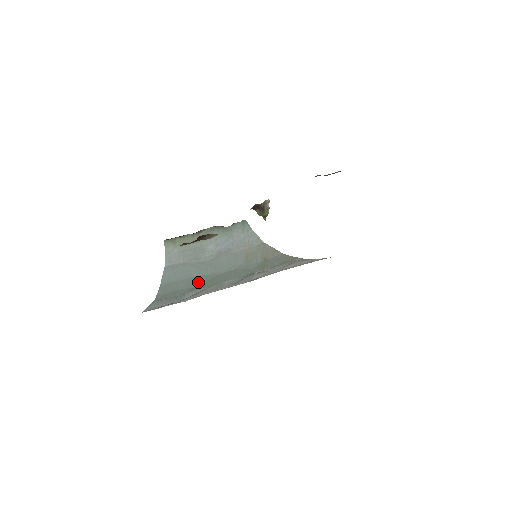
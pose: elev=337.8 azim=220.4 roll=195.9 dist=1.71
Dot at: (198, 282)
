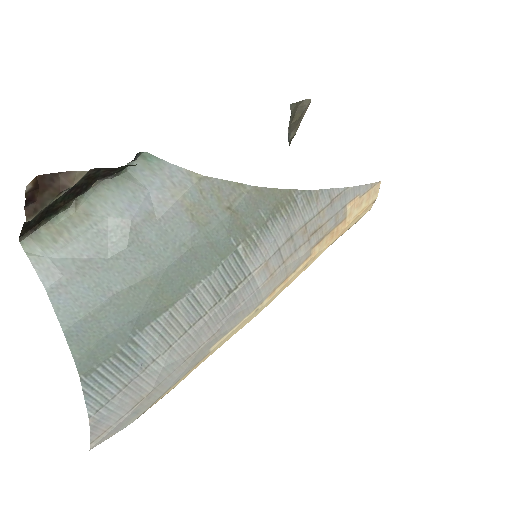
Dot at: (137, 302)
